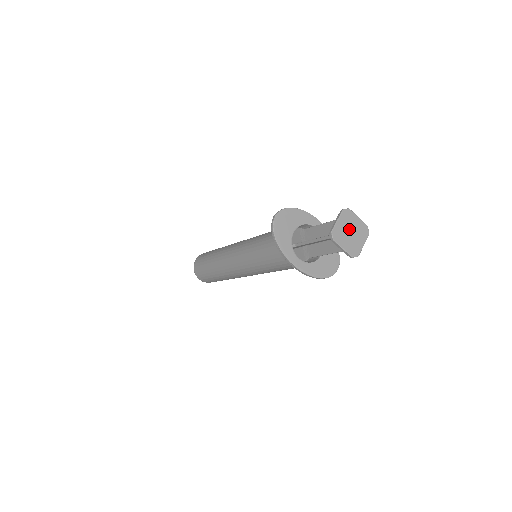
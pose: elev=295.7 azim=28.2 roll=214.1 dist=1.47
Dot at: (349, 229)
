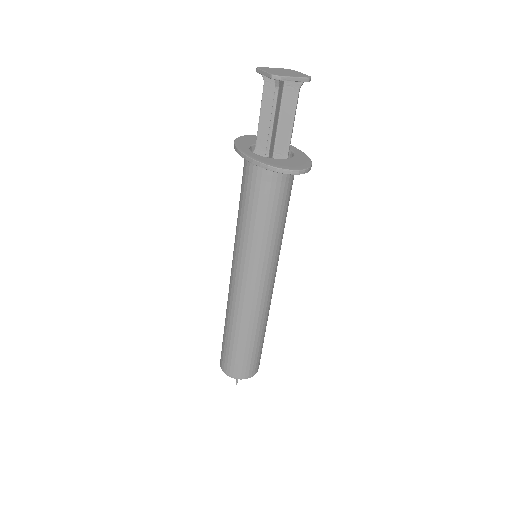
Dot at: (283, 71)
